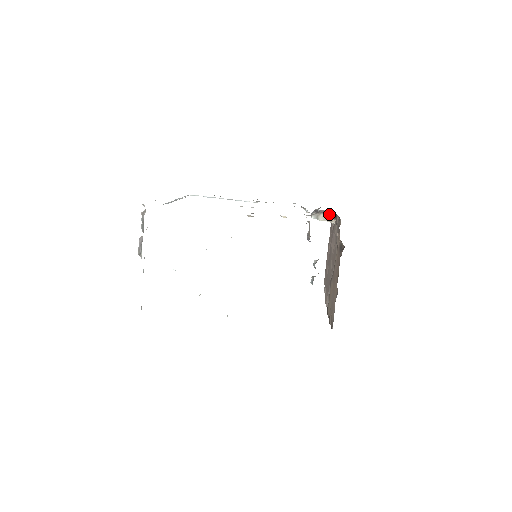
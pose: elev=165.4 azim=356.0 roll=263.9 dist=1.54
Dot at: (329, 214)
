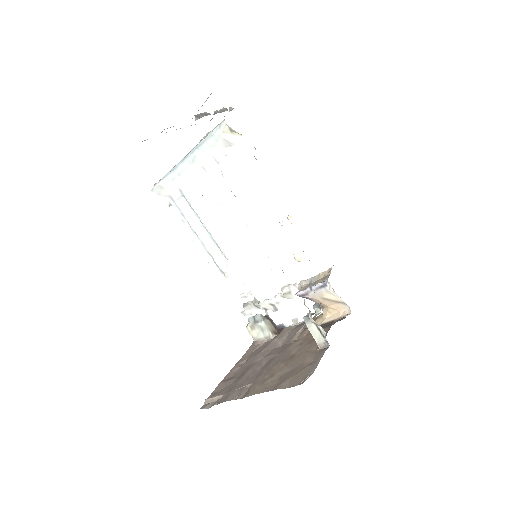
Dot at: (274, 326)
